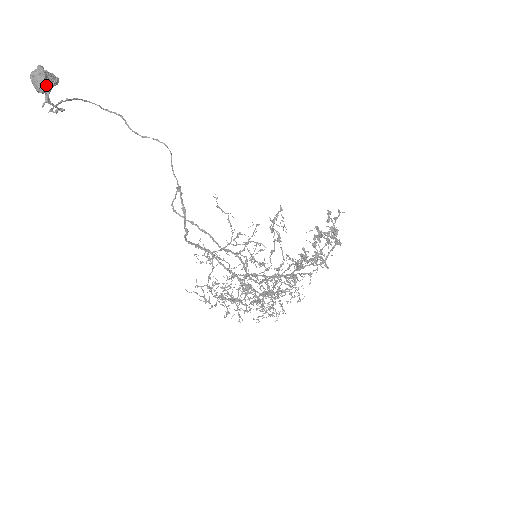
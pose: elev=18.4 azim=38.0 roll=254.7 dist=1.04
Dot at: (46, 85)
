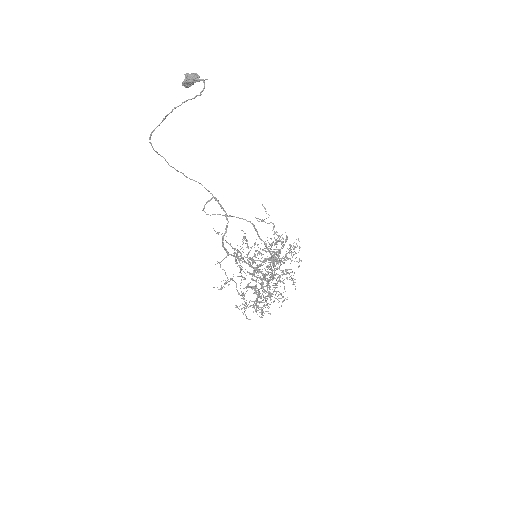
Dot at: (199, 76)
